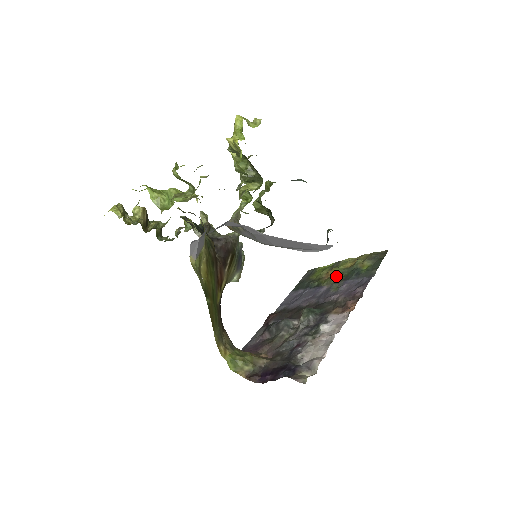
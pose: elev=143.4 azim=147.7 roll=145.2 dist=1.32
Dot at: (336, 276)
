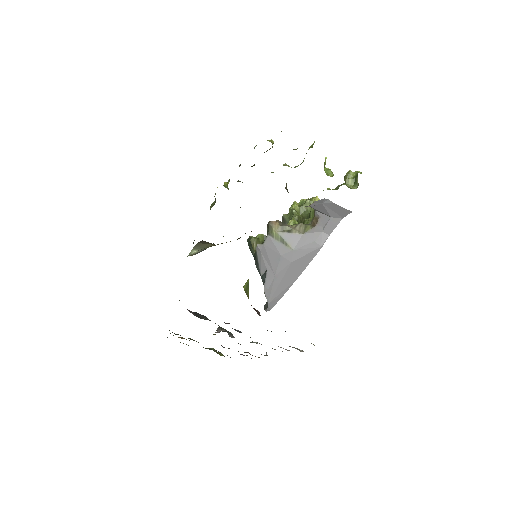
Dot at: occluded
